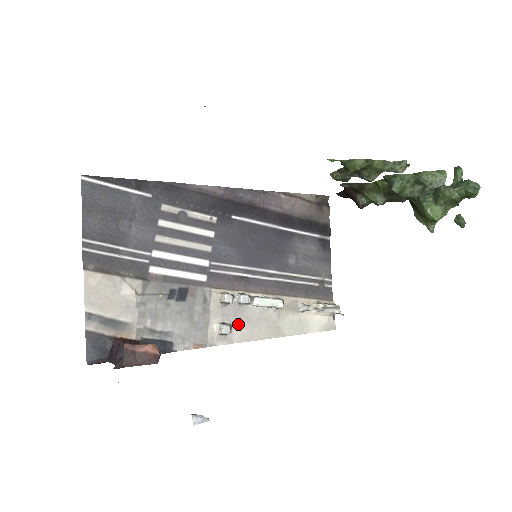
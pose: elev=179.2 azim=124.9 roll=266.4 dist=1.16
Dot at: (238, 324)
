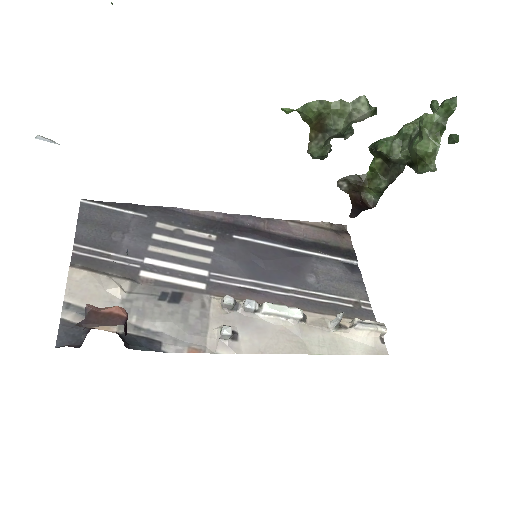
Dot at: (246, 333)
